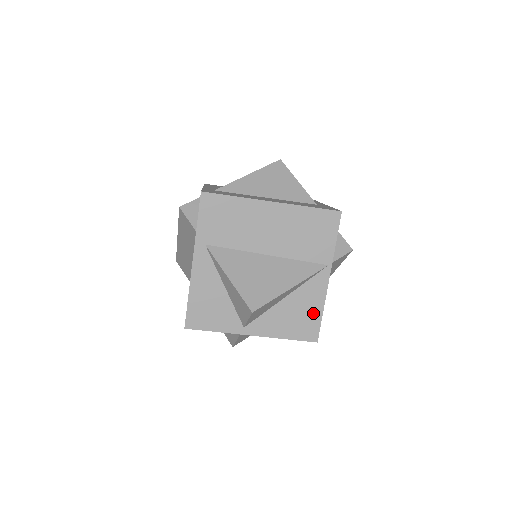
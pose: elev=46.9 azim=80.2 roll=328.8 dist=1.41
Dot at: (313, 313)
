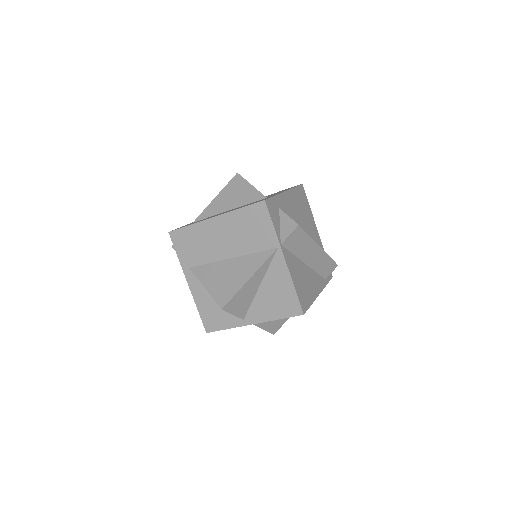
Dot at: (287, 291)
